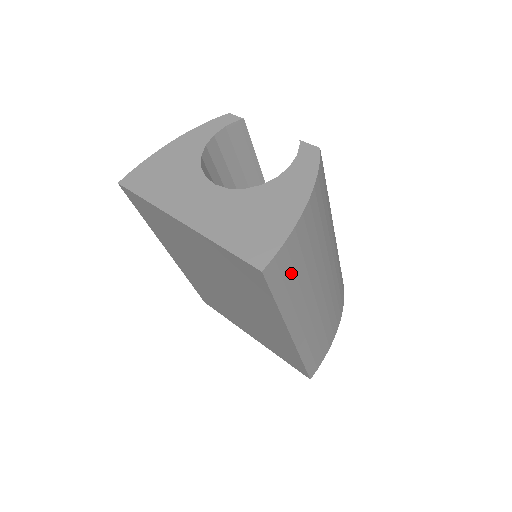
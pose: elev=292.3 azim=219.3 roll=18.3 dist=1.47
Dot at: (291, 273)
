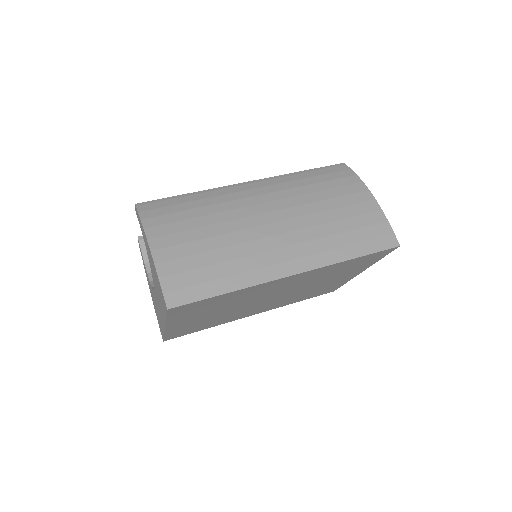
Dot at: (202, 272)
